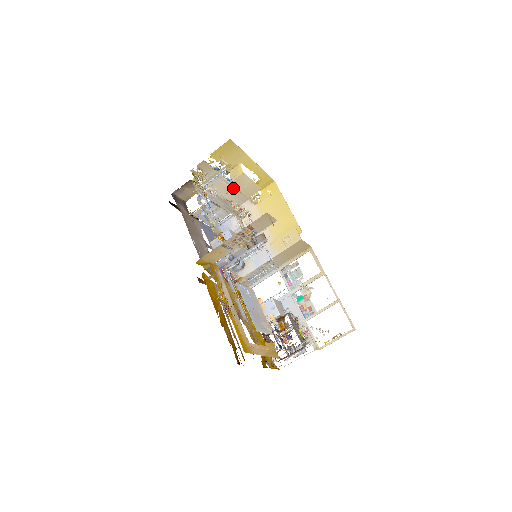
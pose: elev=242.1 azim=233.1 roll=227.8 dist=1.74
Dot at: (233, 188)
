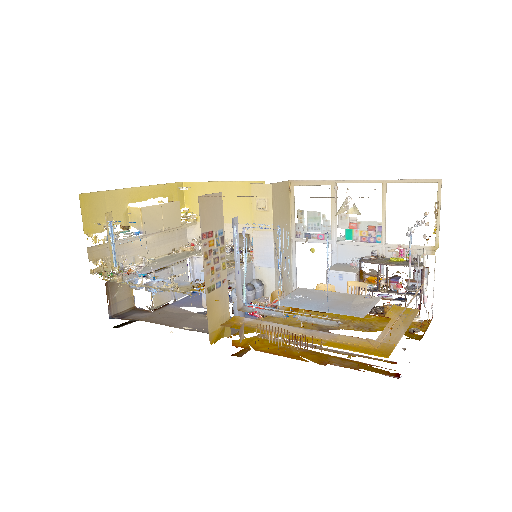
Dot at: occluded
